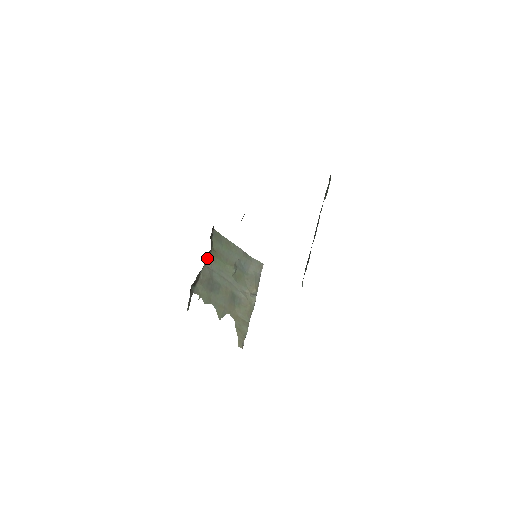
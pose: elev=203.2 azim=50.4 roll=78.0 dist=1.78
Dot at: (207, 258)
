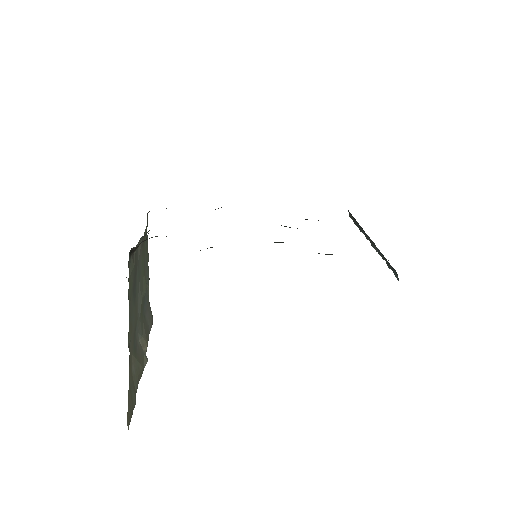
Dot at: (142, 237)
